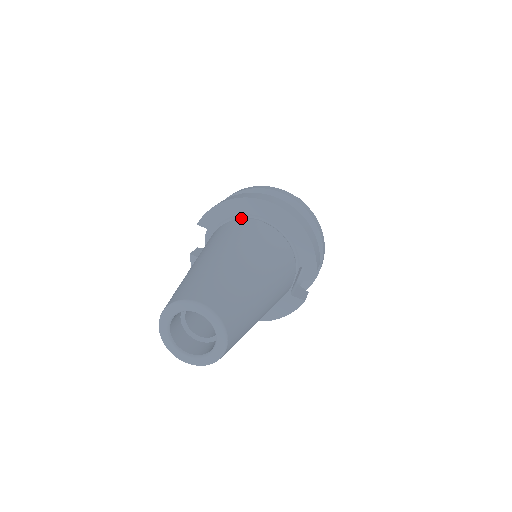
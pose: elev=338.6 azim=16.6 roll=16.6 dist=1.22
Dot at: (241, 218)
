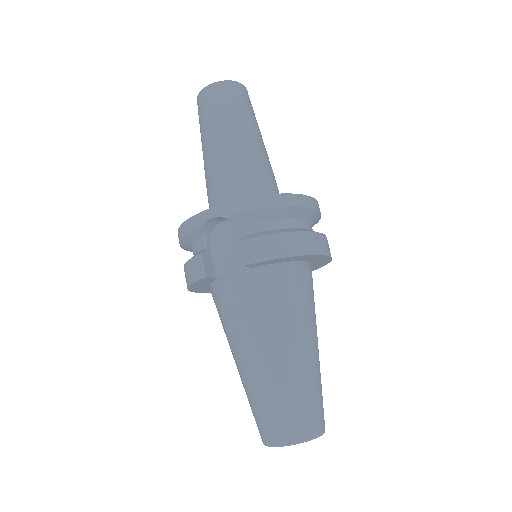
Dot at: (293, 264)
